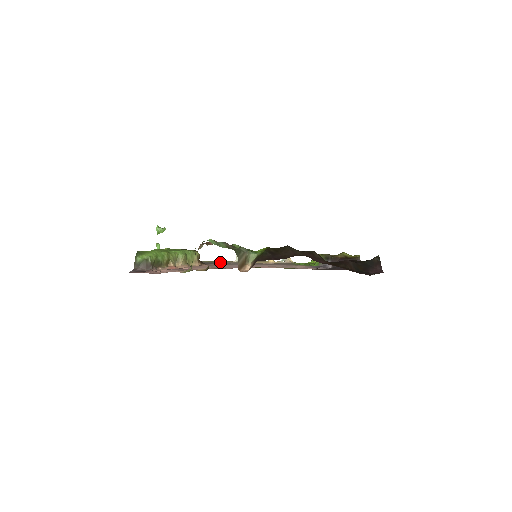
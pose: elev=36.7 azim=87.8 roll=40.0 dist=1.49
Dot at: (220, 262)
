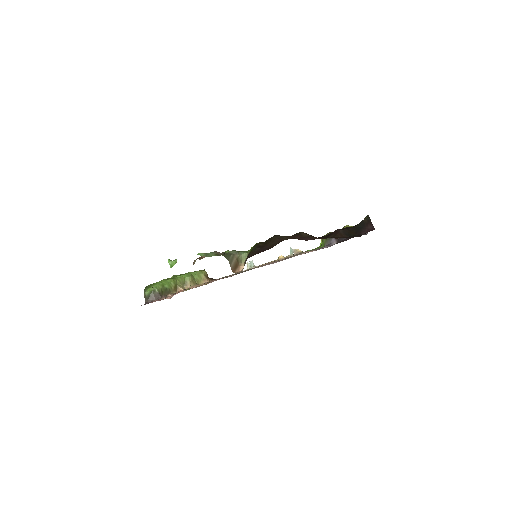
Dot at: (233, 274)
